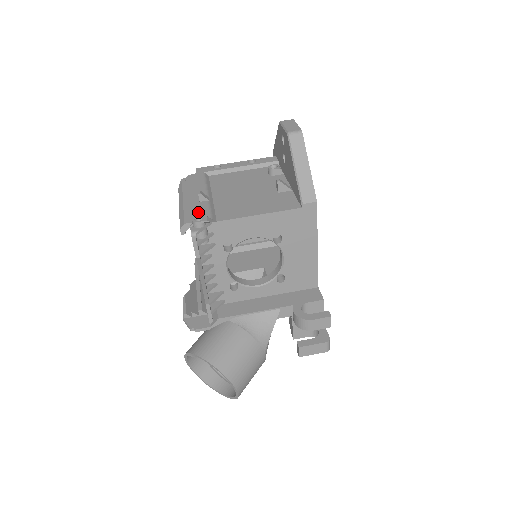
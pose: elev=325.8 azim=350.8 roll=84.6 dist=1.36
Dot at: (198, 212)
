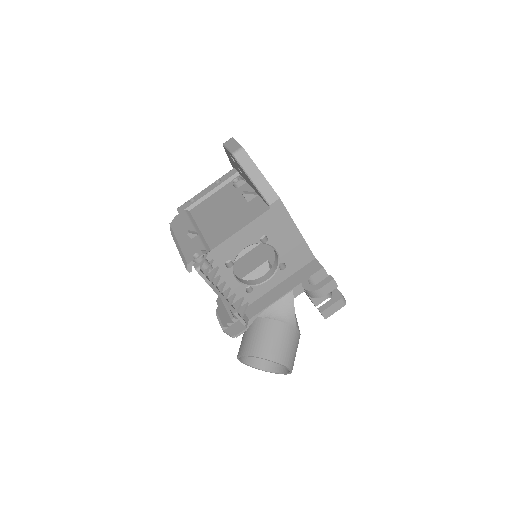
Dot at: (194, 249)
